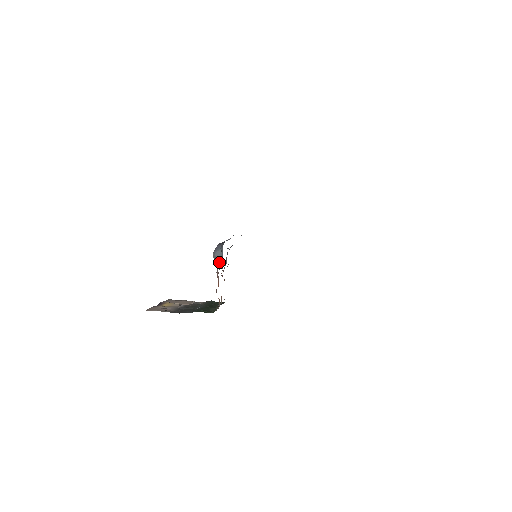
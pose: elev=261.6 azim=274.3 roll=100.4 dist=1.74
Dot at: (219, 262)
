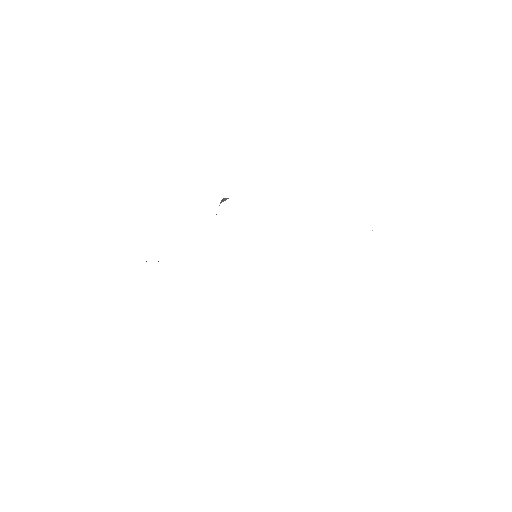
Dot at: (222, 201)
